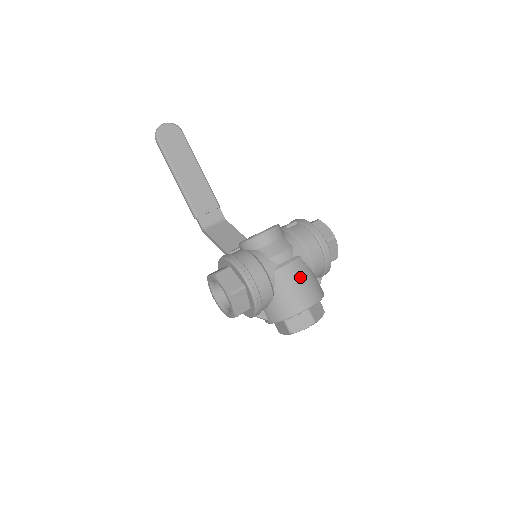
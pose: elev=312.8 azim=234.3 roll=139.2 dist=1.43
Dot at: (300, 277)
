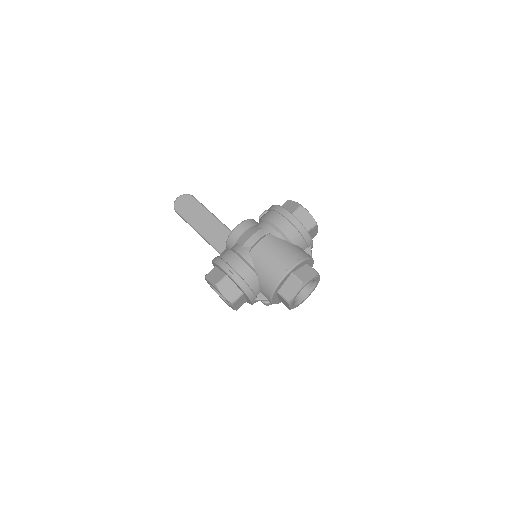
Dot at: (272, 249)
